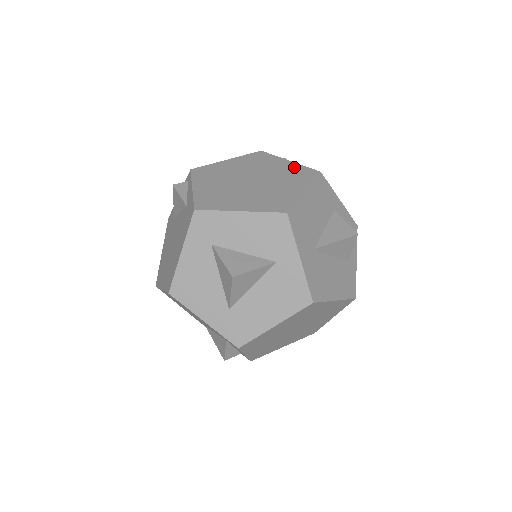
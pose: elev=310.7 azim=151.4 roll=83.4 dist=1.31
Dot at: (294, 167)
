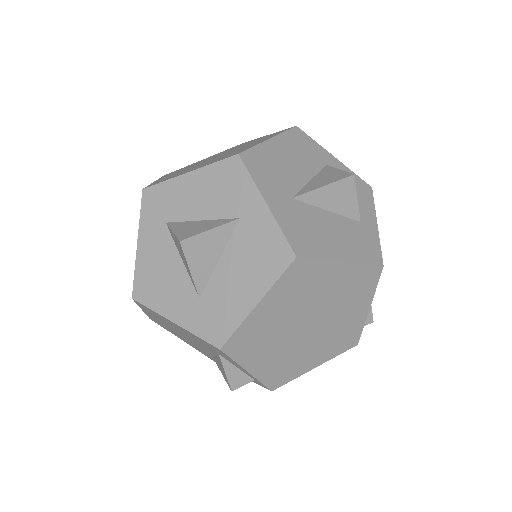
Dot at: (269, 135)
